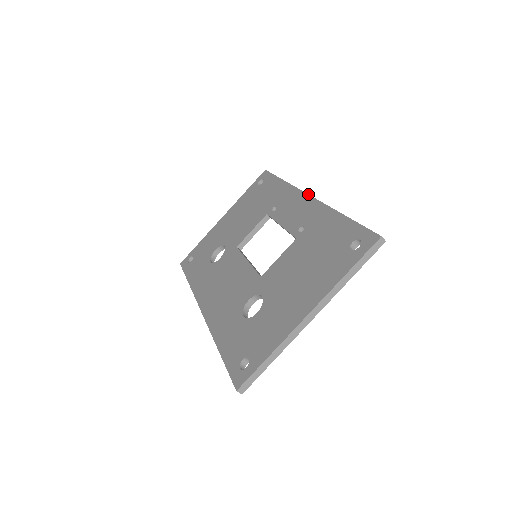
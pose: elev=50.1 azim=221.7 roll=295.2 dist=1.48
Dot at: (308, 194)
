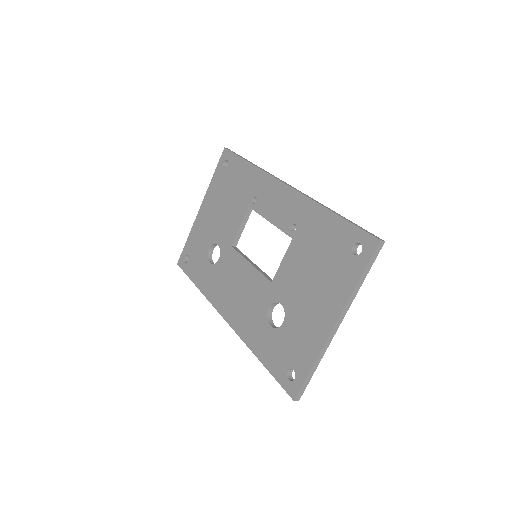
Dot at: (285, 184)
